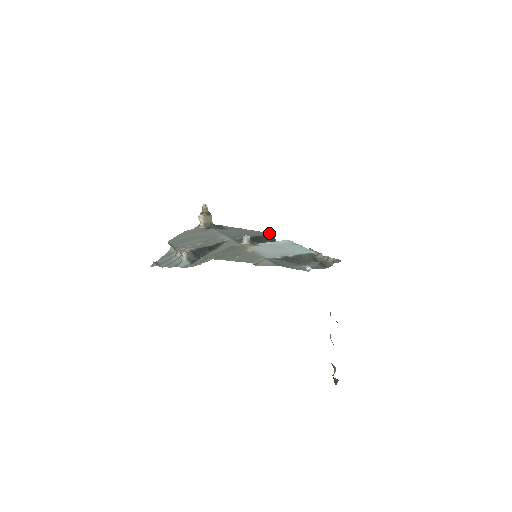
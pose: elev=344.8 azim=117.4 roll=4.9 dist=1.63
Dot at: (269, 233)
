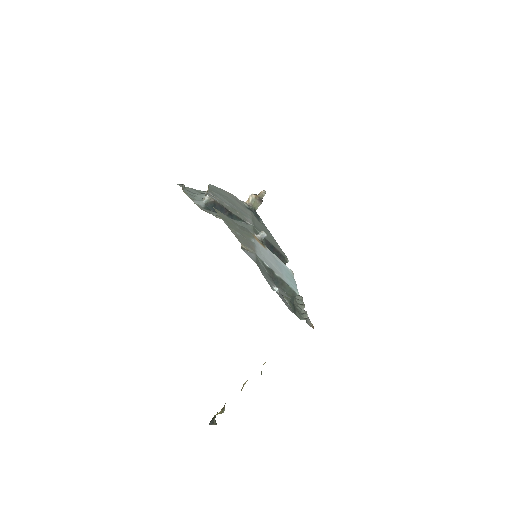
Dot at: occluded
